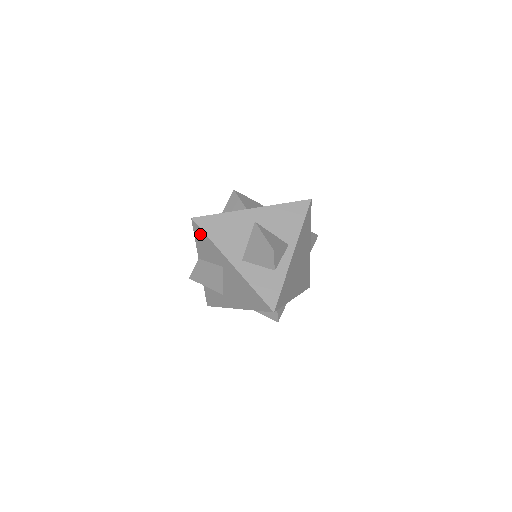
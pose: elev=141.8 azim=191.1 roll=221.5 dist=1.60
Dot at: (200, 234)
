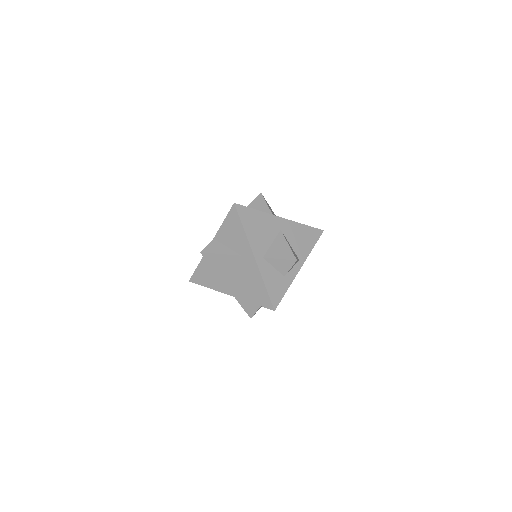
Dot at: (234, 220)
